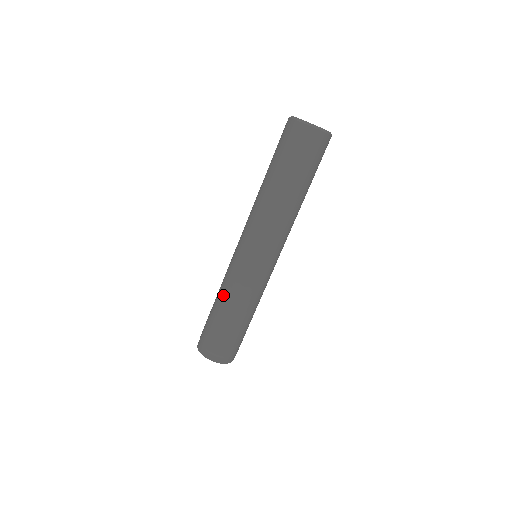
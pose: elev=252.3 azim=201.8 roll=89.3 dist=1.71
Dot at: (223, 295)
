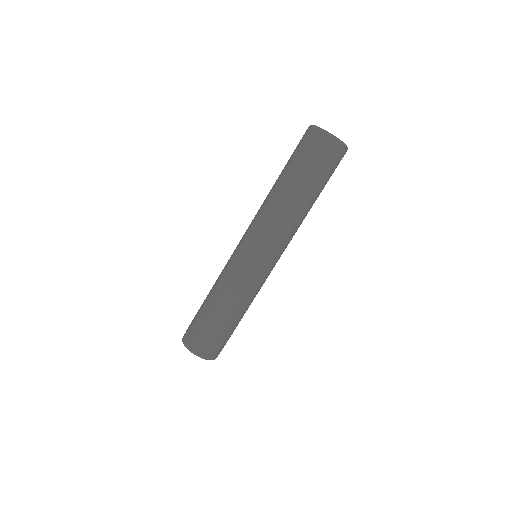
Dot at: (215, 285)
